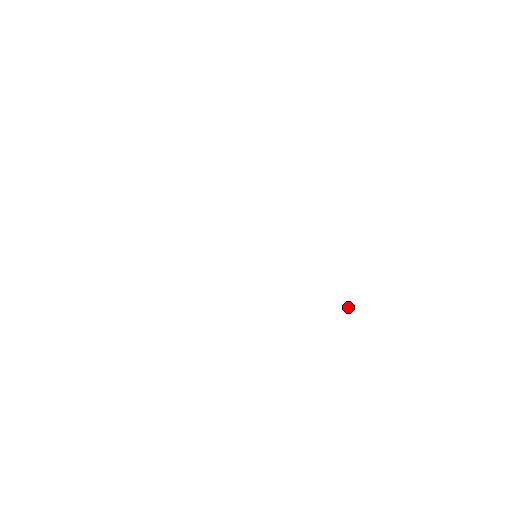
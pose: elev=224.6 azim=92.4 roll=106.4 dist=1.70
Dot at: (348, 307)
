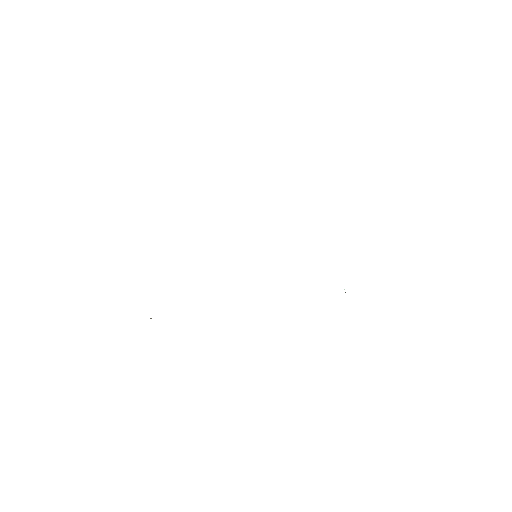
Dot at: occluded
